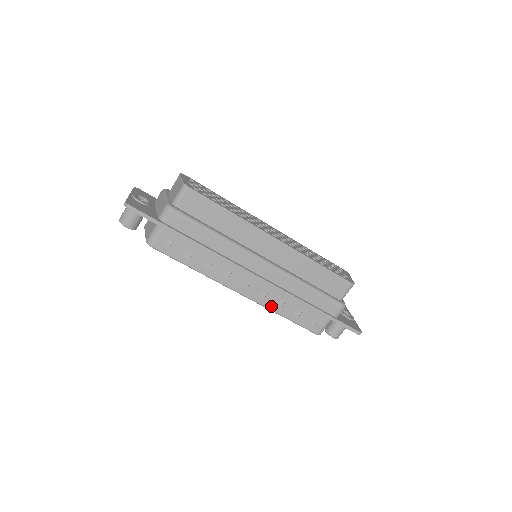
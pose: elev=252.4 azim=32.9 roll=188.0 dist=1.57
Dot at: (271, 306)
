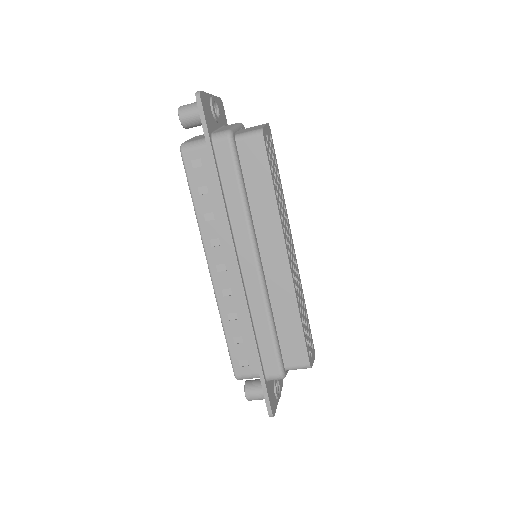
Dot at: (223, 309)
